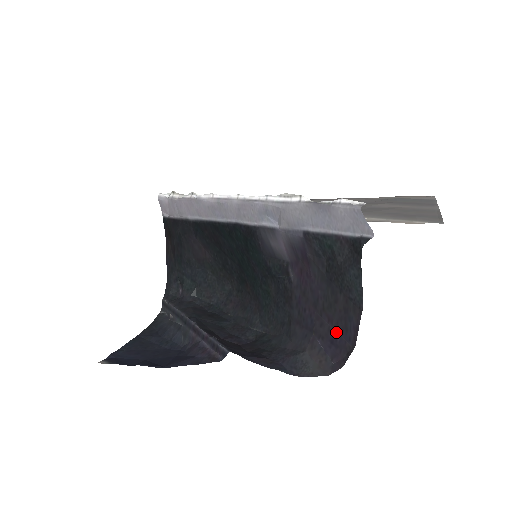
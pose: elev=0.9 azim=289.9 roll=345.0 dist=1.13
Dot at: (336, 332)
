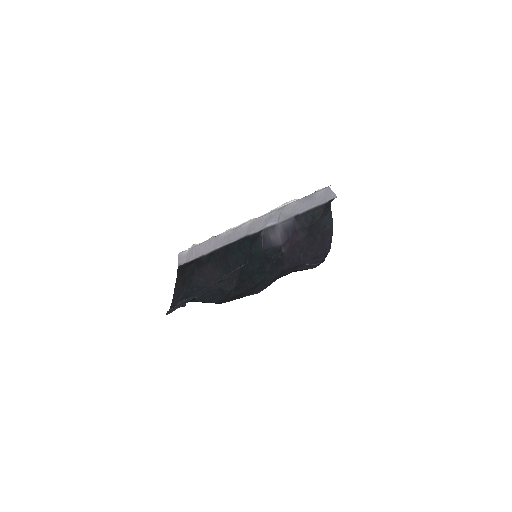
Dot at: (317, 253)
